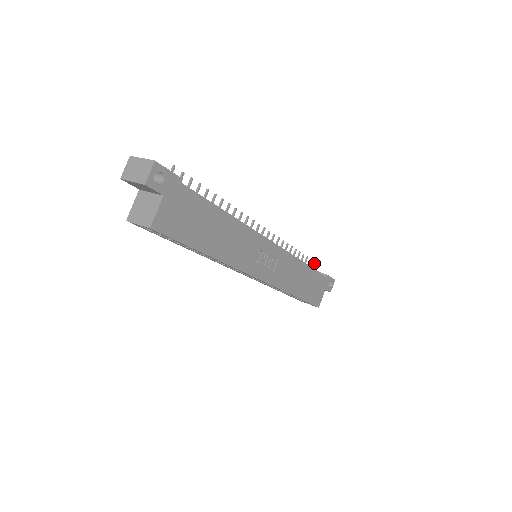
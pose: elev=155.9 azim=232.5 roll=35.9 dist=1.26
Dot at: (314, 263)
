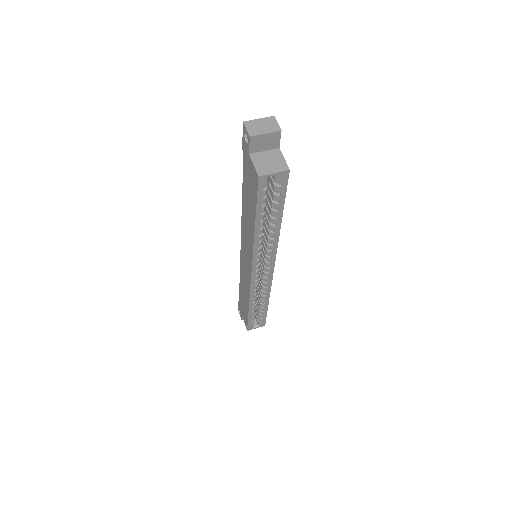
Dot at: occluded
